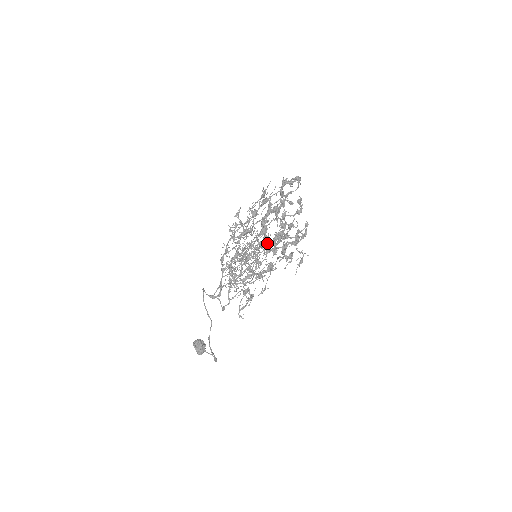
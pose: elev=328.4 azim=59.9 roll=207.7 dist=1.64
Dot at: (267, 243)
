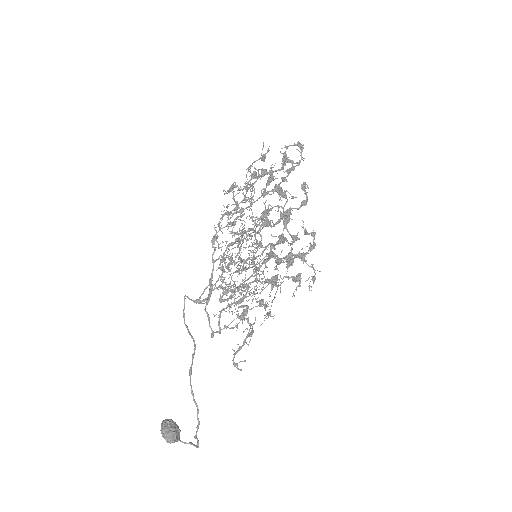
Dot at: occluded
